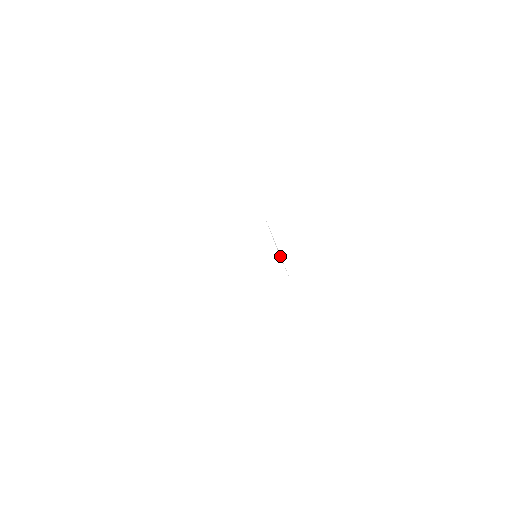
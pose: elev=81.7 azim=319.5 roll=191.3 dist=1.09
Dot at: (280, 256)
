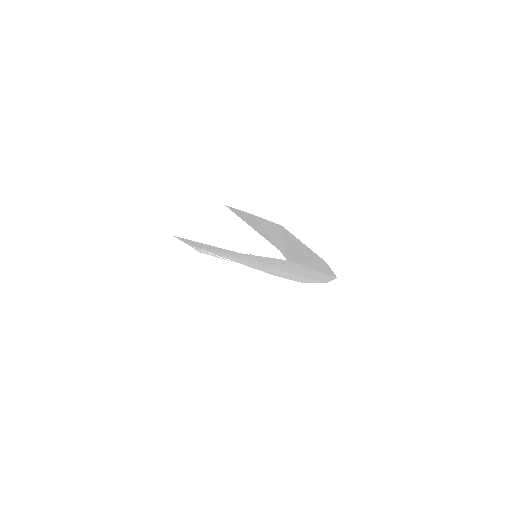
Dot at: (244, 265)
